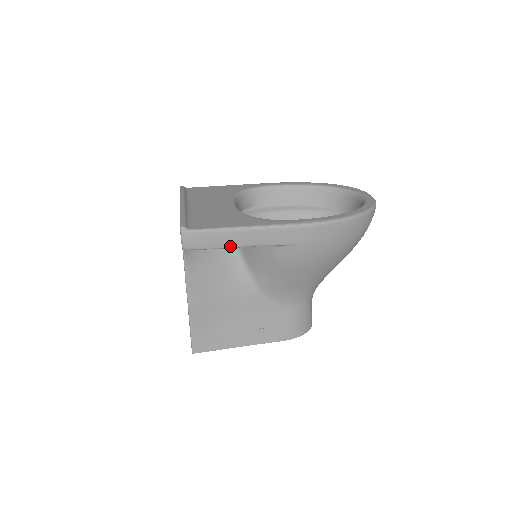
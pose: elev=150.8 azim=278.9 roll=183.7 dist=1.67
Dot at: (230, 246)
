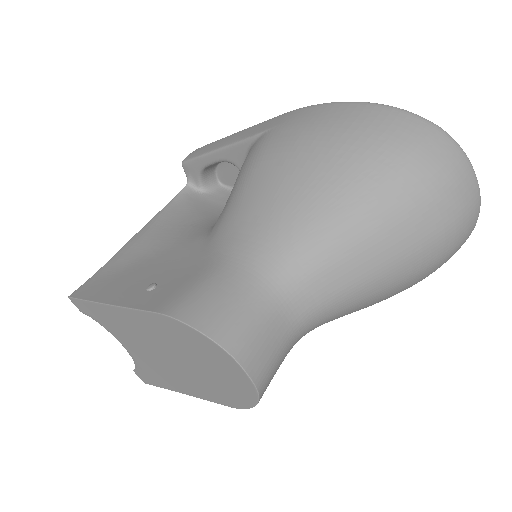
Dot at: (214, 150)
